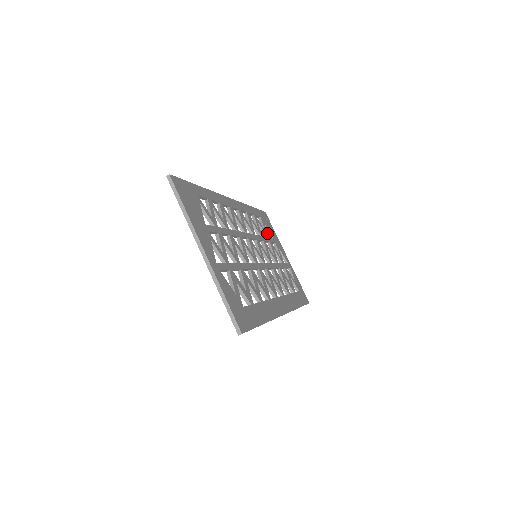
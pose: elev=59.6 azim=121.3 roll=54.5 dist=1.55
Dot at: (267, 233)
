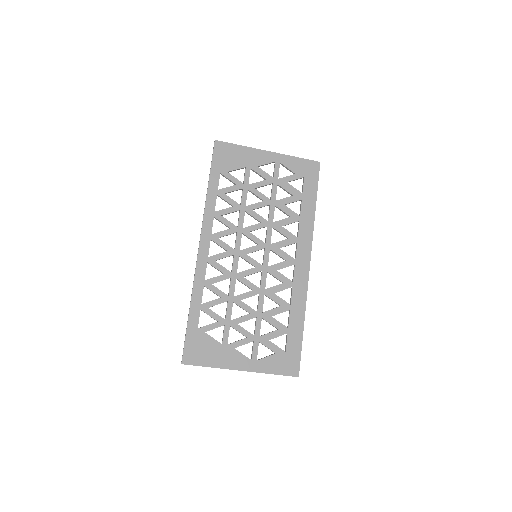
Dot at: (239, 181)
